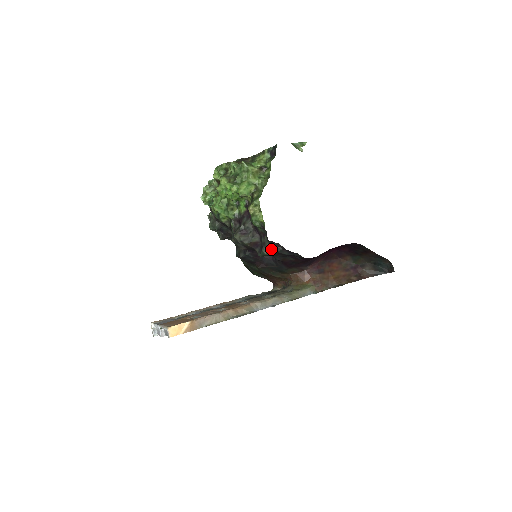
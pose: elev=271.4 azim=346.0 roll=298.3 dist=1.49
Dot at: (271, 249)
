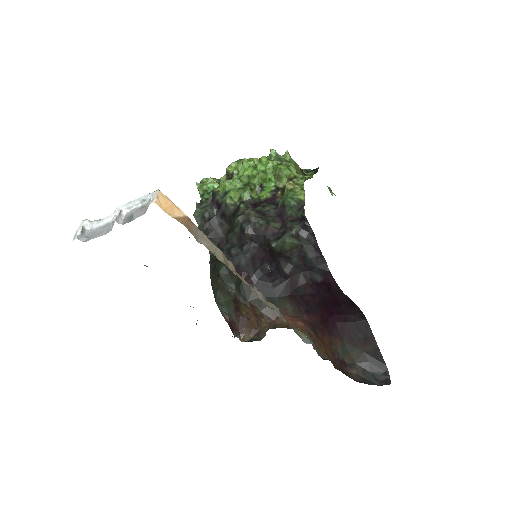
Dot at: (297, 238)
